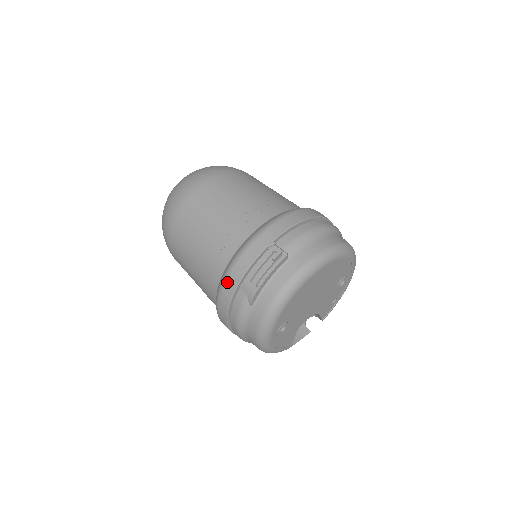
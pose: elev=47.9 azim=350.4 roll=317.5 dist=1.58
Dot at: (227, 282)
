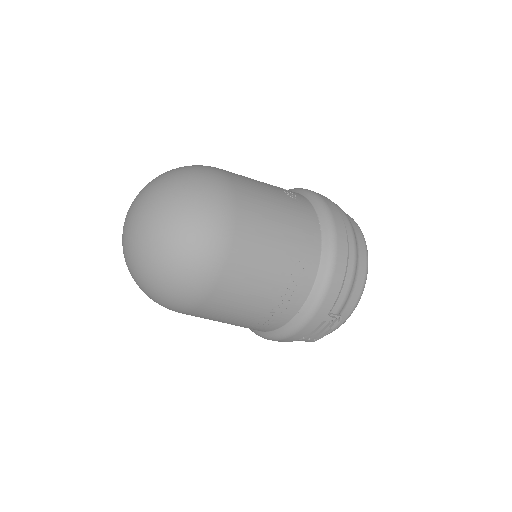
Dot at: occluded
